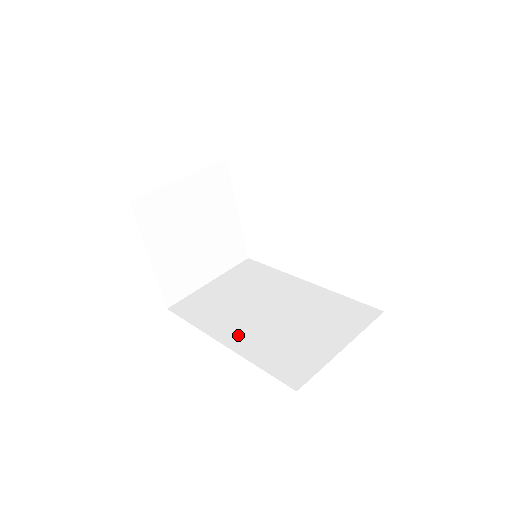
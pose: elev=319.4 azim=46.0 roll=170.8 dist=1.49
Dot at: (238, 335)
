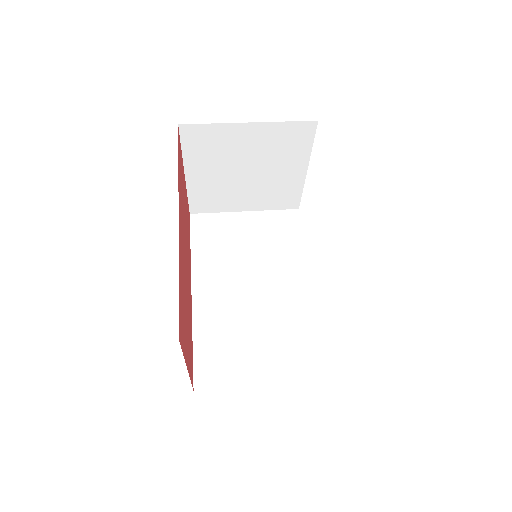
Dot at: (209, 295)
